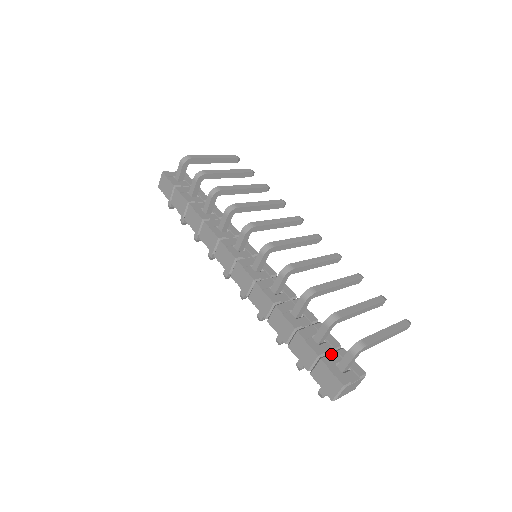
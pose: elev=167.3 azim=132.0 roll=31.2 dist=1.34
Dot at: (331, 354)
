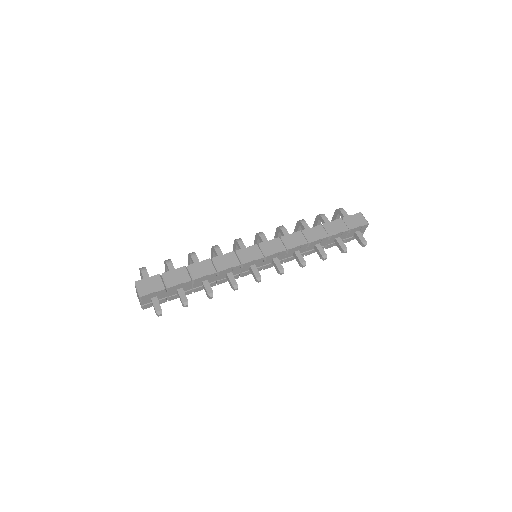
Dot at: occluded
